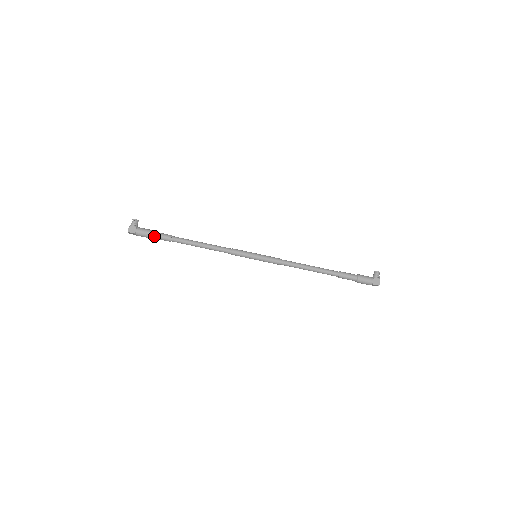
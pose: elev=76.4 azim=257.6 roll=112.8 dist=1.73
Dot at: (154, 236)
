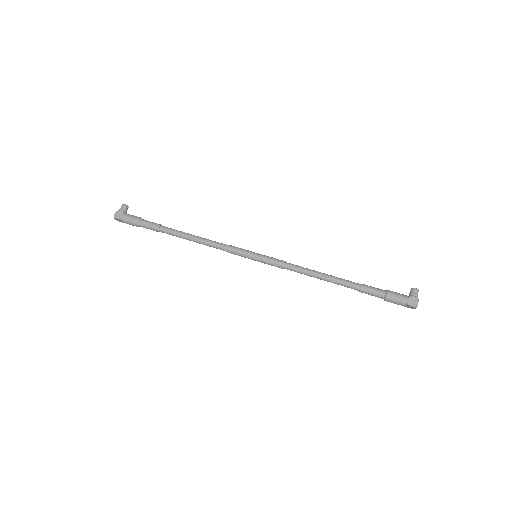
Dot at: (141, 224)
